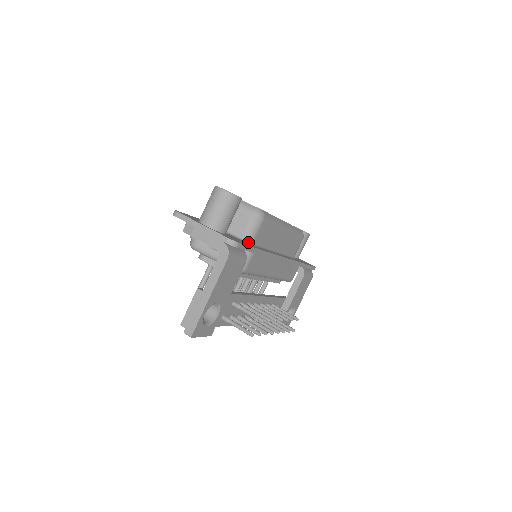
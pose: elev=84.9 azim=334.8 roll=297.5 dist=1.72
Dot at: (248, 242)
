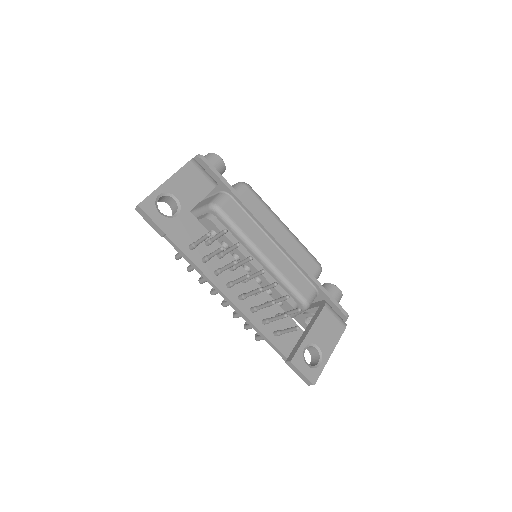
Dot at: occluded
